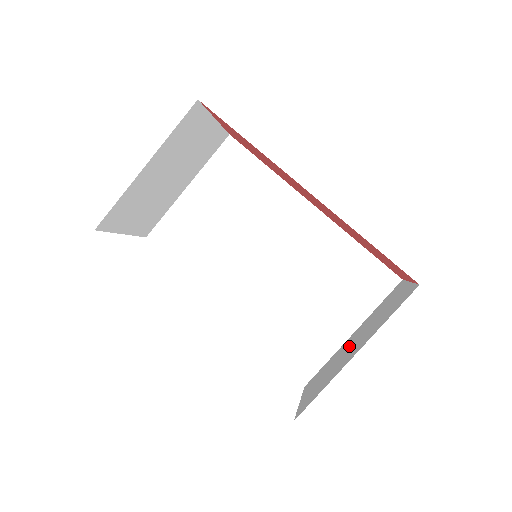
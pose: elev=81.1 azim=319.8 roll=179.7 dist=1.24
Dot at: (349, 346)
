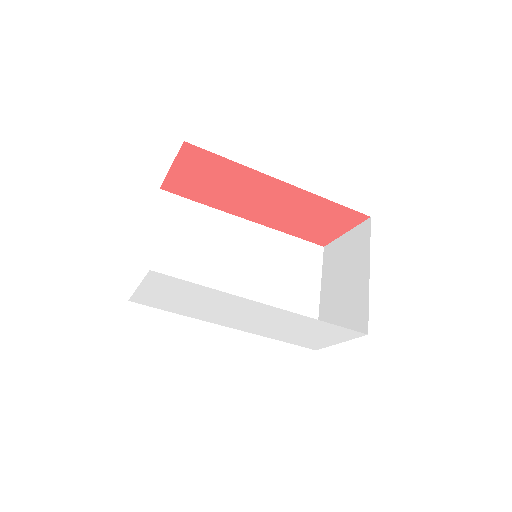
Dot at: (340, 290)
